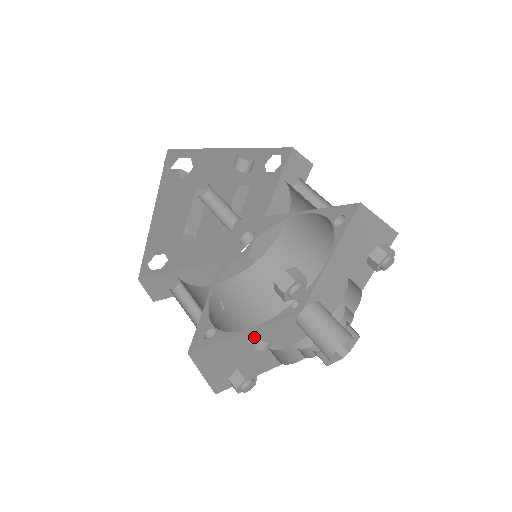
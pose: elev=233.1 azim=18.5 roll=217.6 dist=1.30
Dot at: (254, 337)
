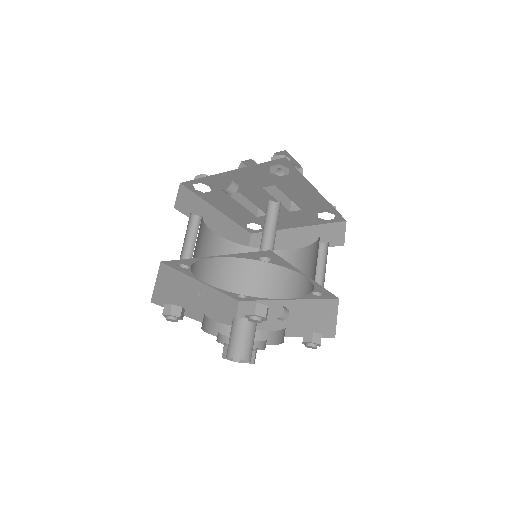
Dot at: occluded
